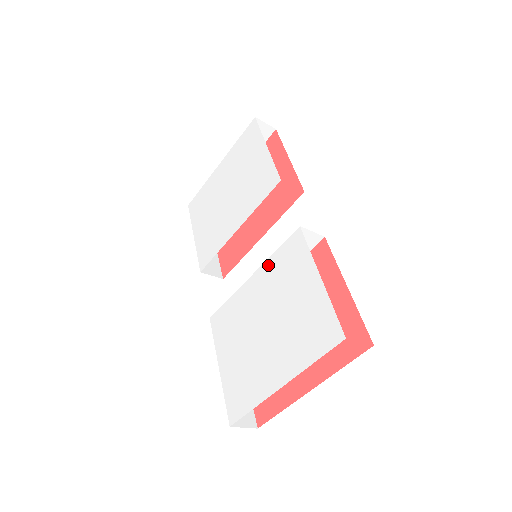
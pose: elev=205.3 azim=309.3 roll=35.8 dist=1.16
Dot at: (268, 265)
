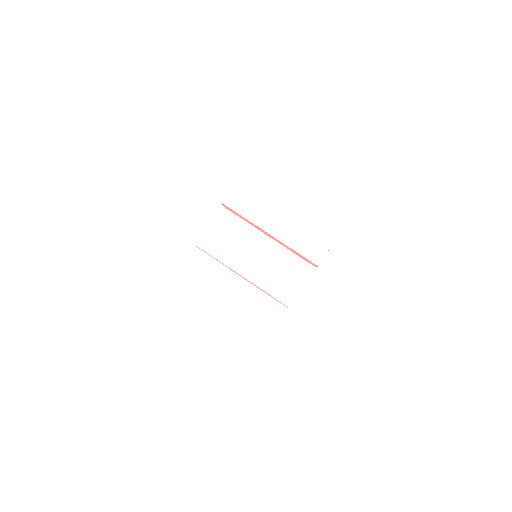
Dot at: (255, 292)
